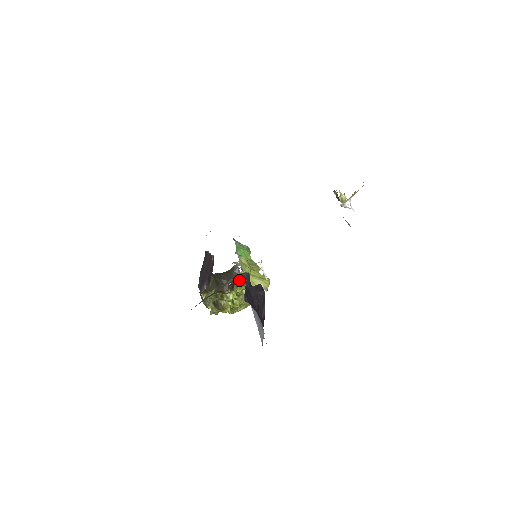
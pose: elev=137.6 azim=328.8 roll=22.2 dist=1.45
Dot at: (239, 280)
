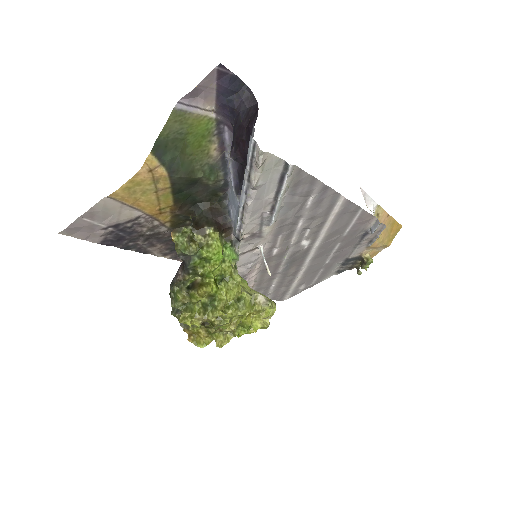
Dot at: (229, 241)
